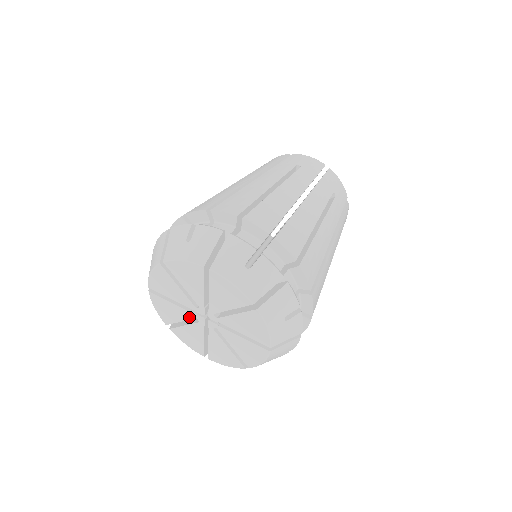
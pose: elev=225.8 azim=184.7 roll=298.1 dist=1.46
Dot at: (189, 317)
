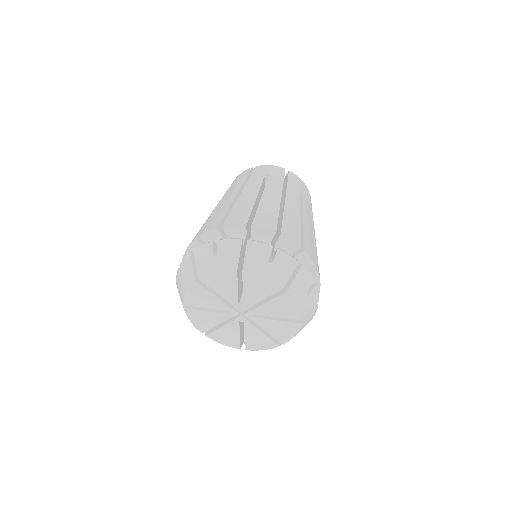
Dot at: (222, 308)
